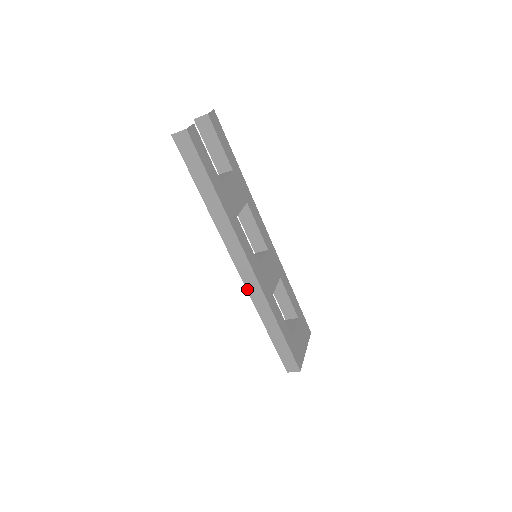
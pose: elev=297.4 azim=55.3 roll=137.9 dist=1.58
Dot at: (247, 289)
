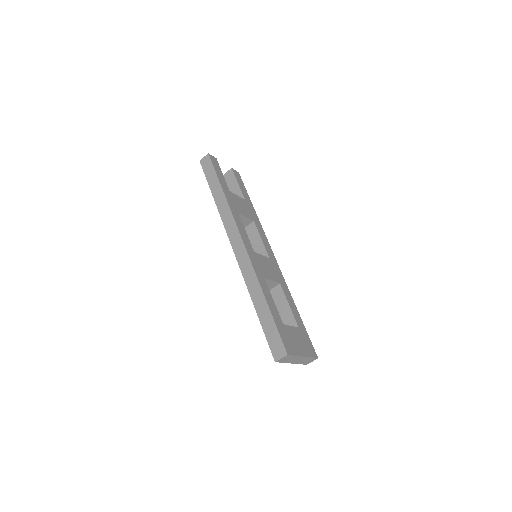
Dot at: (239, 266)
